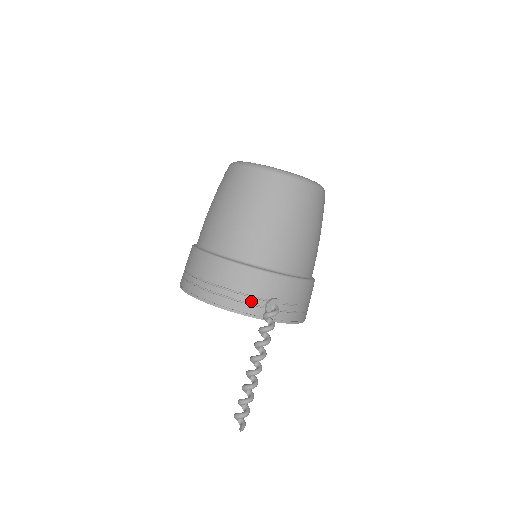
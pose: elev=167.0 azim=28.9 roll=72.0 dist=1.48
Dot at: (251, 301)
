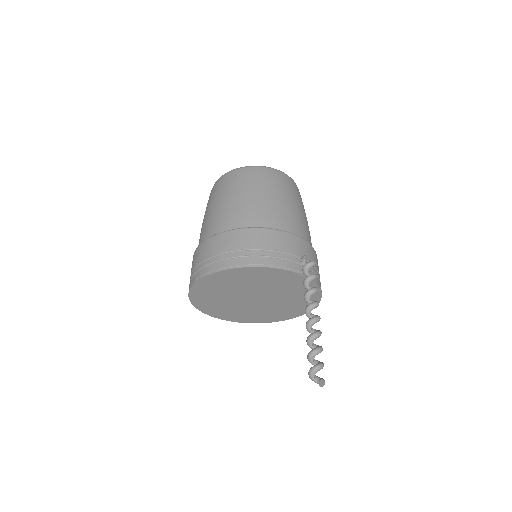
Dot at: (289, 258)
